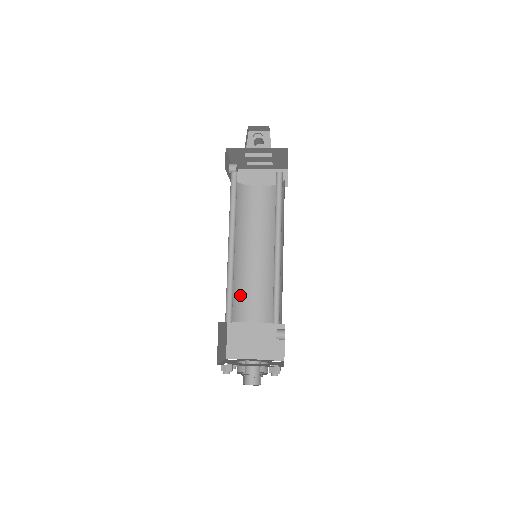
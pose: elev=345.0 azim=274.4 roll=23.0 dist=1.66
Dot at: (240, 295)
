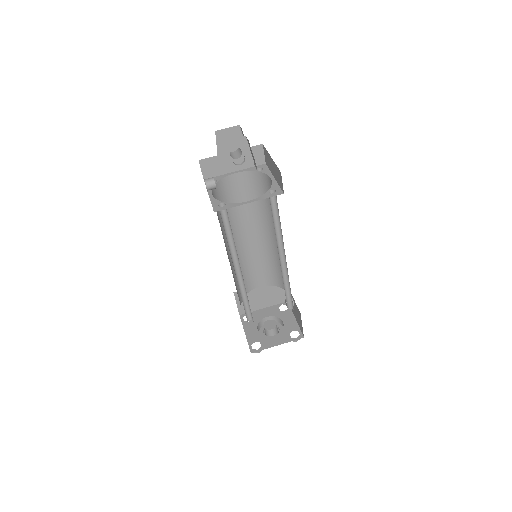
Dot at: occluded
